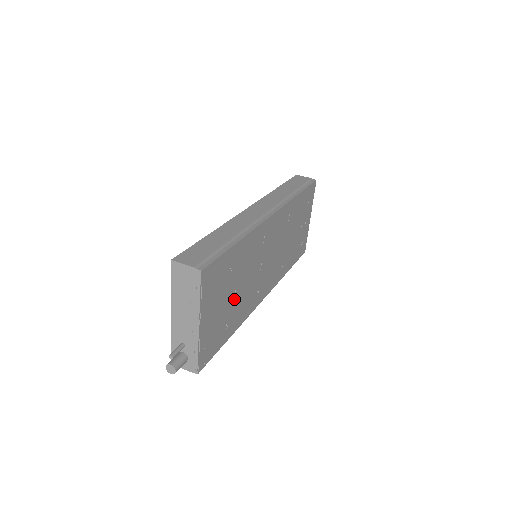
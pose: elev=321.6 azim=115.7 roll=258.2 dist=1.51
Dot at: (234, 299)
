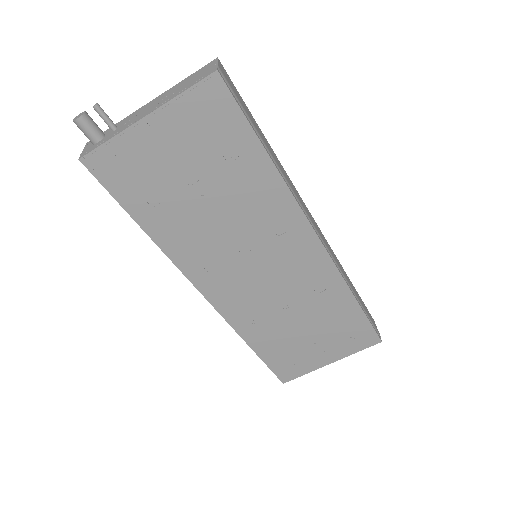
Dot at: (192, 200)
